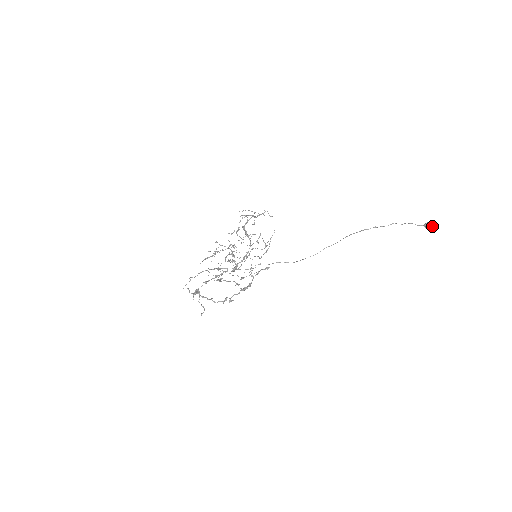
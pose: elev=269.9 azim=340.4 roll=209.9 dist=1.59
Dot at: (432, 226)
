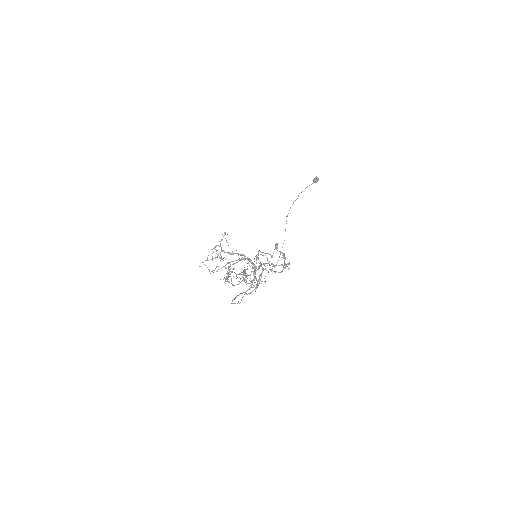
Dot at: (318, 178)
